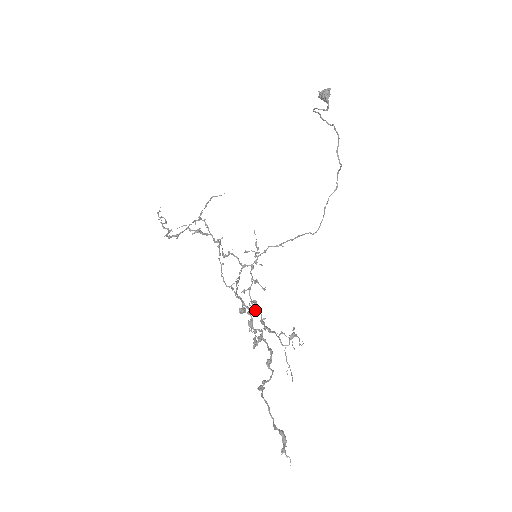
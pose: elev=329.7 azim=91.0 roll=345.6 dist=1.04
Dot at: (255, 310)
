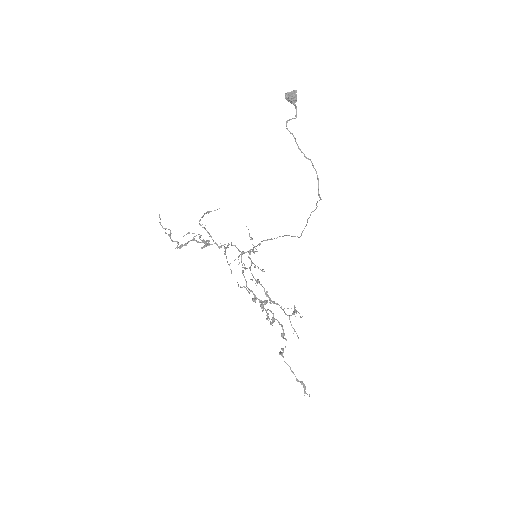
Dot at: (266, 302)
